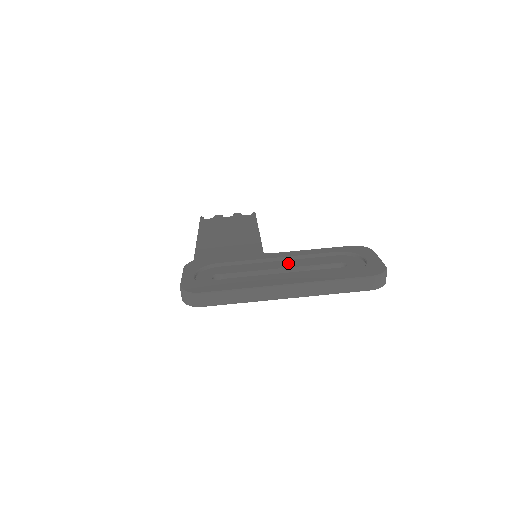
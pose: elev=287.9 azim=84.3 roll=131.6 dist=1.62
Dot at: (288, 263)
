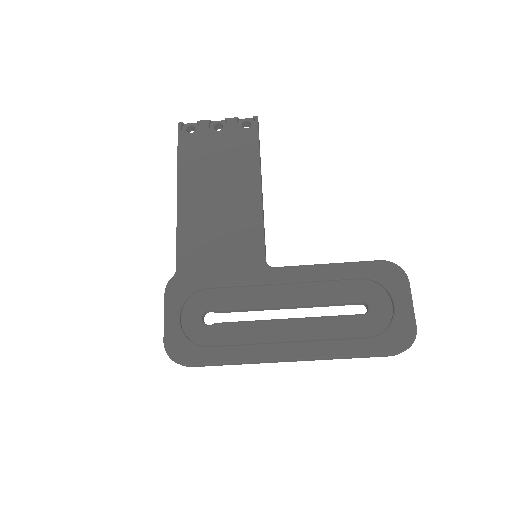
Dot at: (296, 293)
